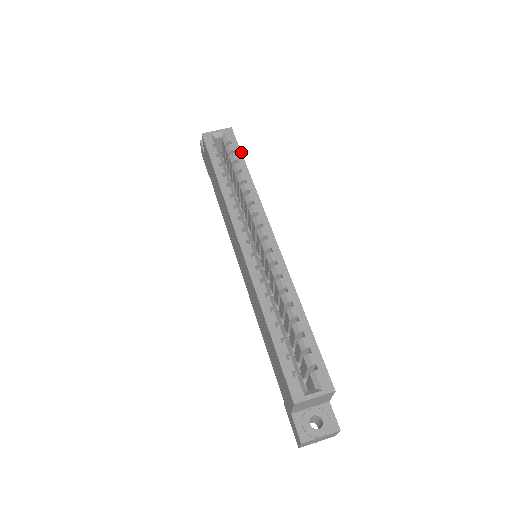
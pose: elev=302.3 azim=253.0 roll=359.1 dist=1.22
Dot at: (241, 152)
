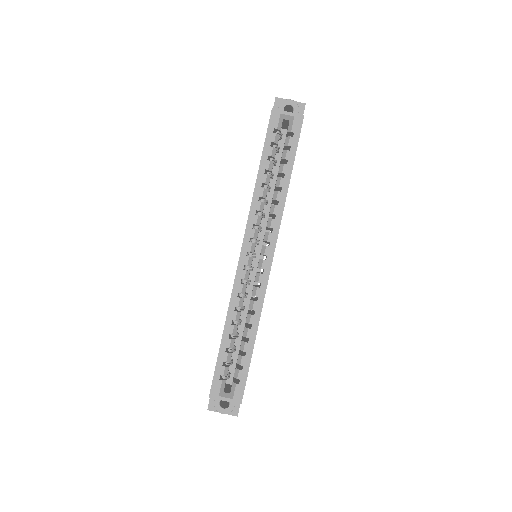
Dot at: occluded
